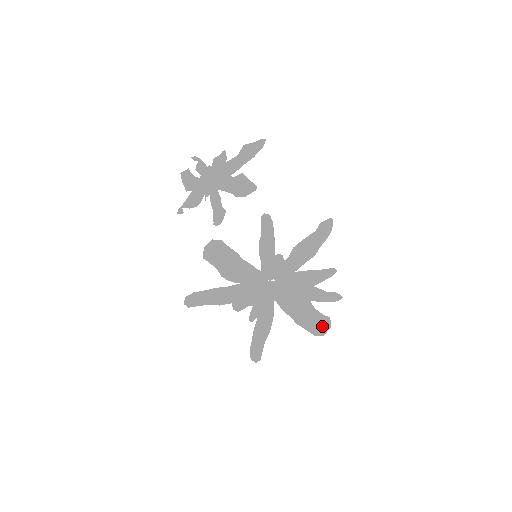
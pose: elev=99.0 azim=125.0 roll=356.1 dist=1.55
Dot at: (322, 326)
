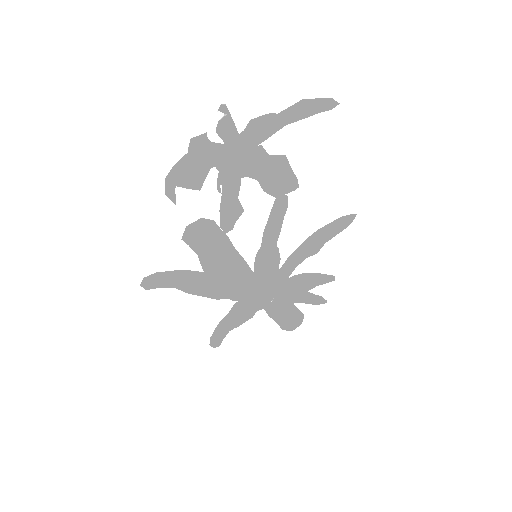
Dot at: (293, 320)
